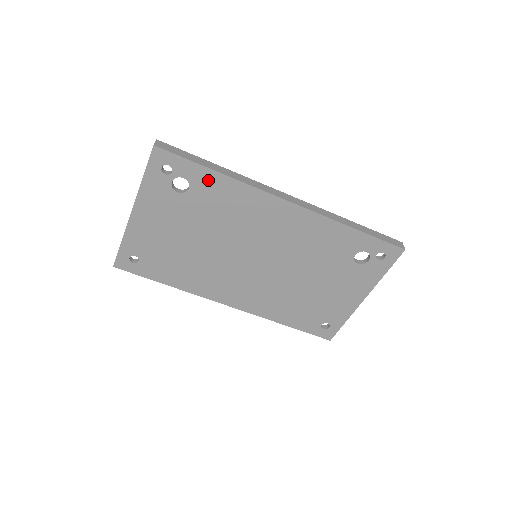
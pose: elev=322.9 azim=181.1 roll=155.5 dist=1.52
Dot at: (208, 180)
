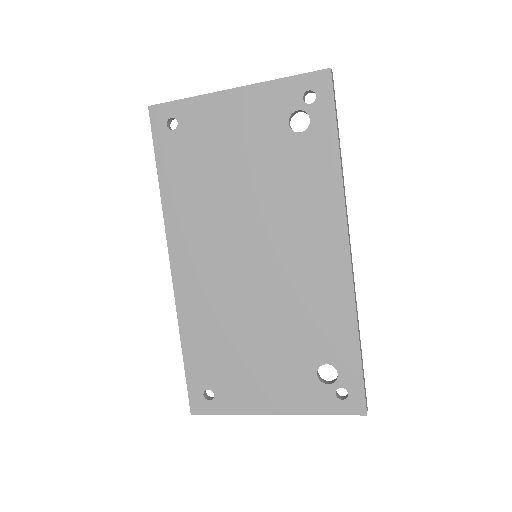
Dot at: (323, 147)
